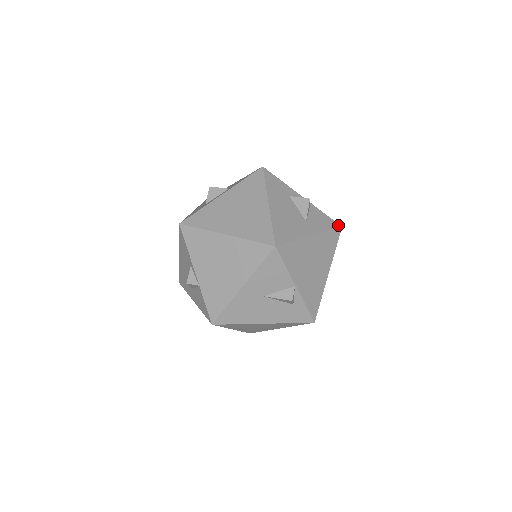
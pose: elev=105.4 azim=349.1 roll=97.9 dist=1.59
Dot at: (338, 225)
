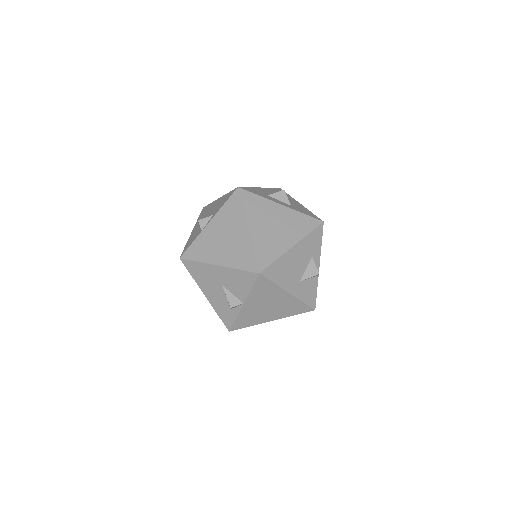
Dot at: (315, 306)
